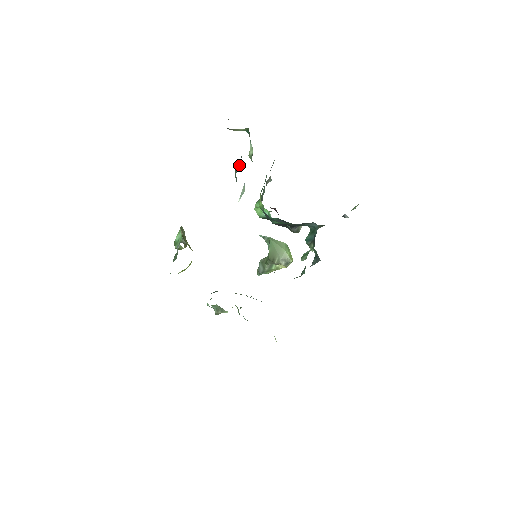
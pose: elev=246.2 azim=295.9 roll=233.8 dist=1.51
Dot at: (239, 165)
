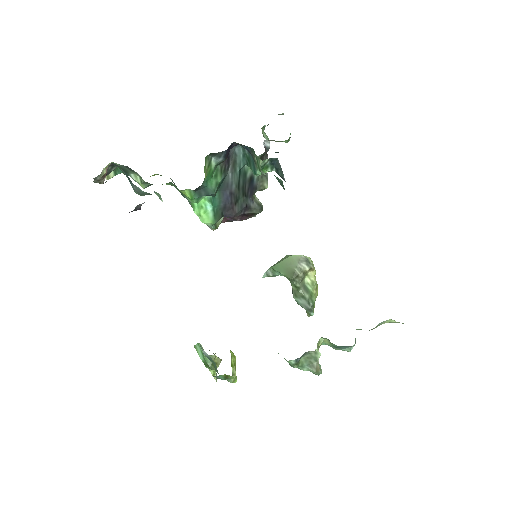
Dot at: (126, 176)
